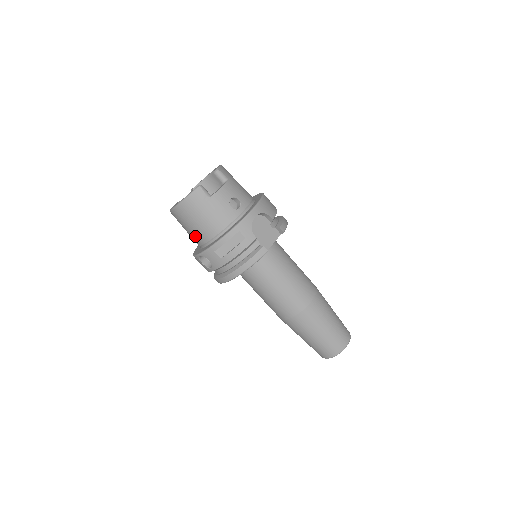
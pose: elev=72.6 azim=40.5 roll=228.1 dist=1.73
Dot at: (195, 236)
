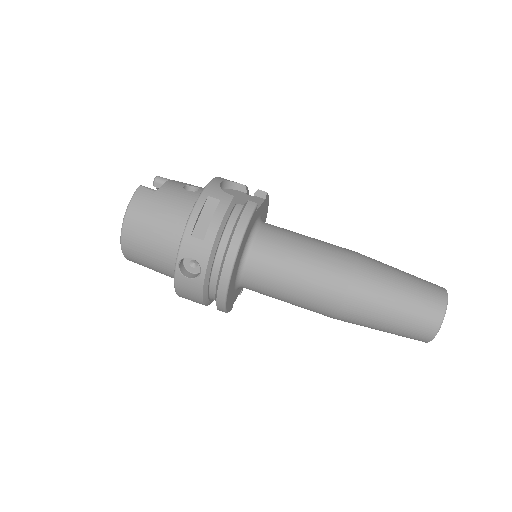
Dot at: (163, 251)
